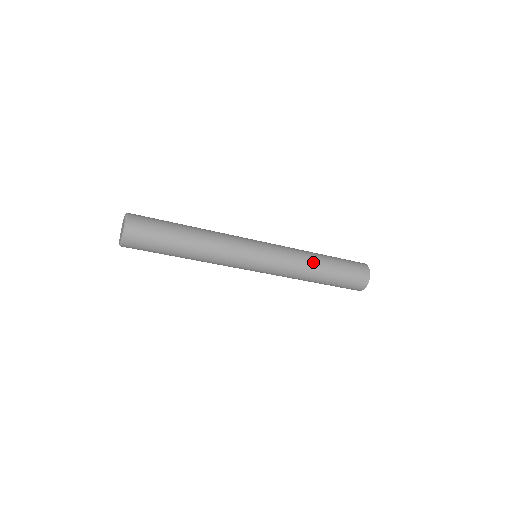
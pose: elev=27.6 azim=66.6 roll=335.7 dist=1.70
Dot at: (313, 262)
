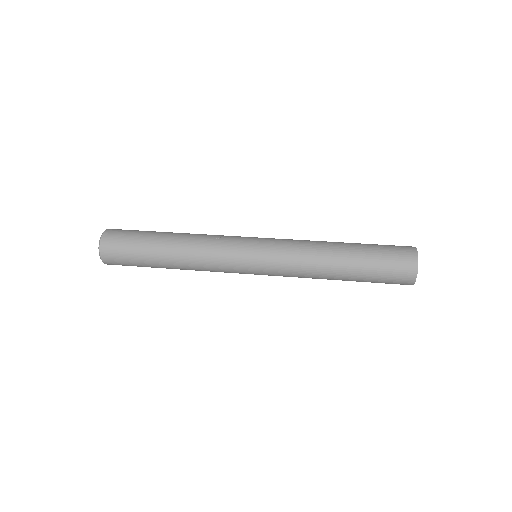
Dot at: (324, 277)
